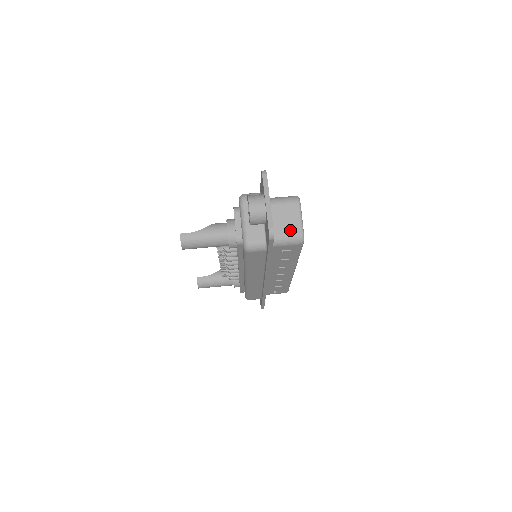
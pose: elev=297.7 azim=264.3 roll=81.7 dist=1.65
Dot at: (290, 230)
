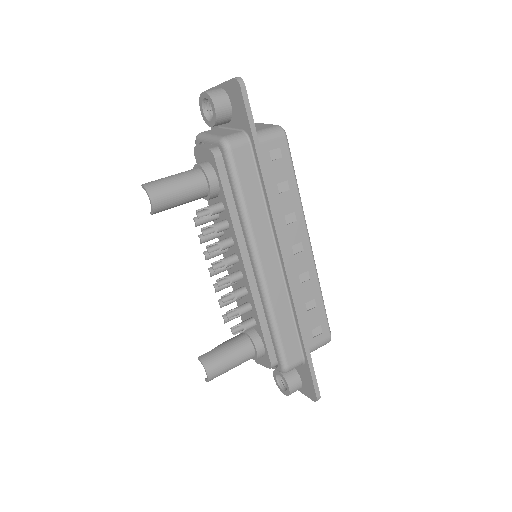
Dot at: (264, 128)
